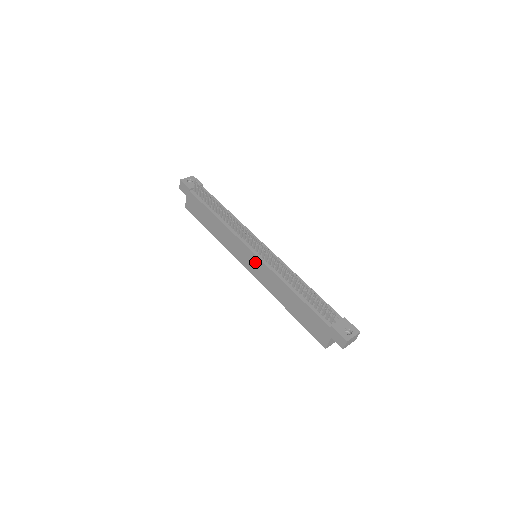
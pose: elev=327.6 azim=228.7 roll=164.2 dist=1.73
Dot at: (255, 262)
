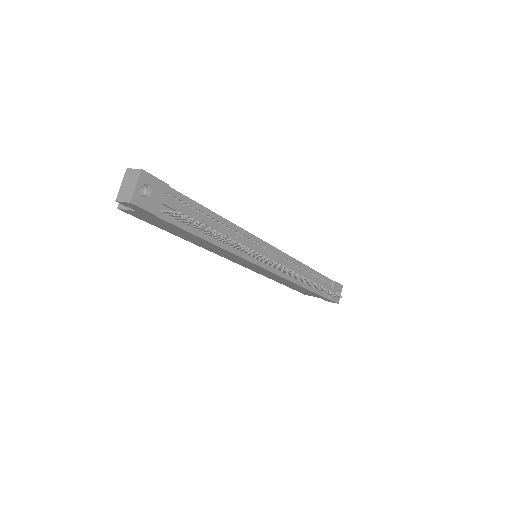
Dot at: (261, 270)
